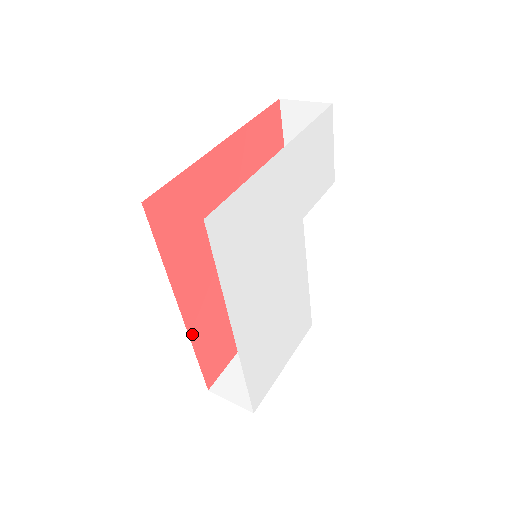
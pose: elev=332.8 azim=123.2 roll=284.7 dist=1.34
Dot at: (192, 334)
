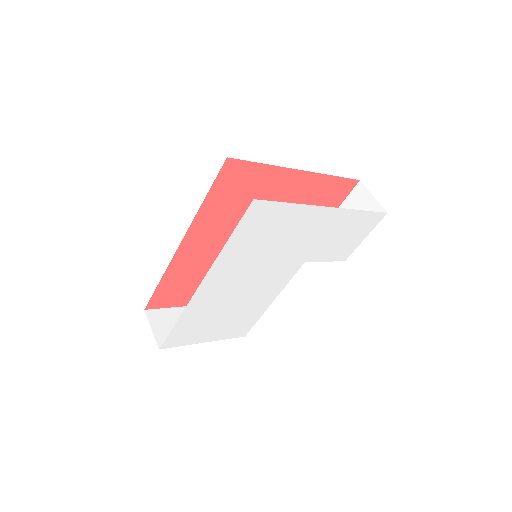
Dot at: (173, 263)
